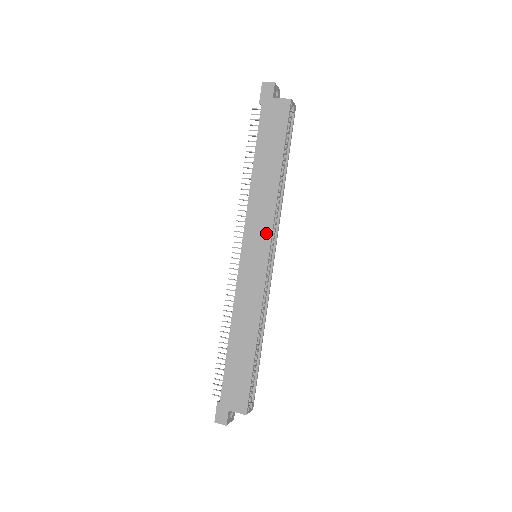
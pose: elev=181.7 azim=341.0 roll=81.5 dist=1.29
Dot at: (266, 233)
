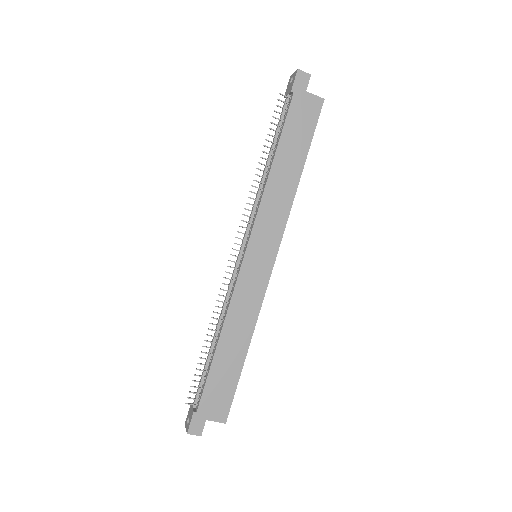
Dot at: (277, 235)
